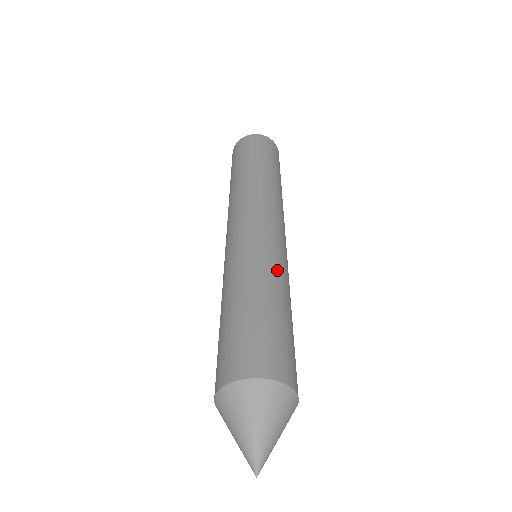
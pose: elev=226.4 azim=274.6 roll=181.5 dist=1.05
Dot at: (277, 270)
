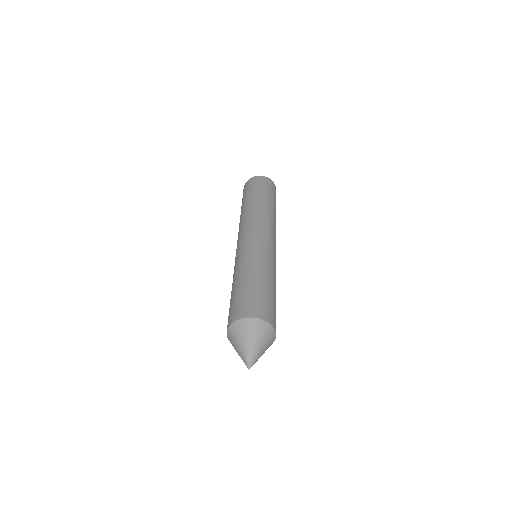
Dot at: (257, 259)
